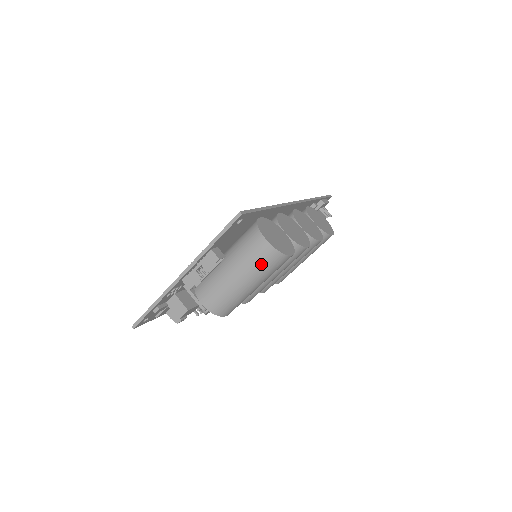
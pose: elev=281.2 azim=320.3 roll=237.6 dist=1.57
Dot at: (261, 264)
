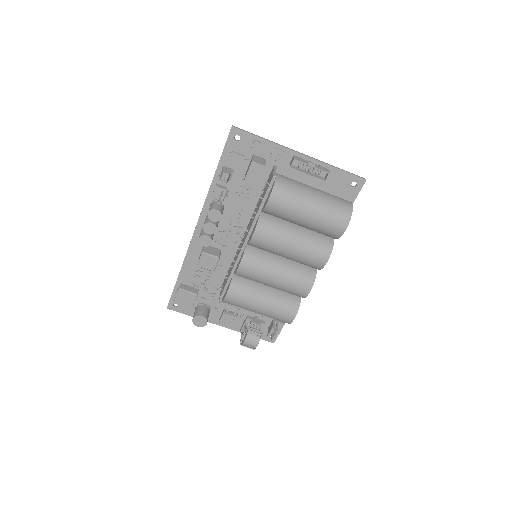
Dot at: (336, 205)
